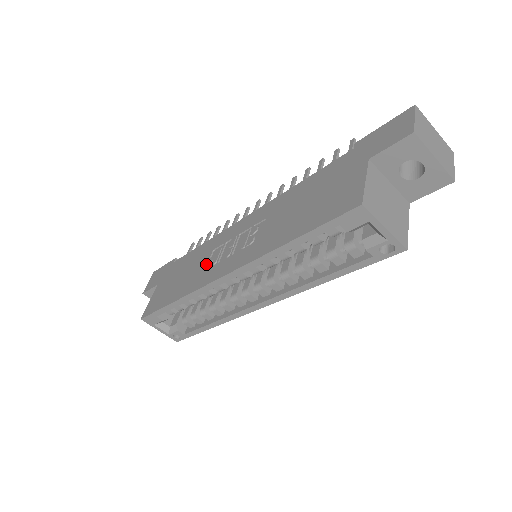
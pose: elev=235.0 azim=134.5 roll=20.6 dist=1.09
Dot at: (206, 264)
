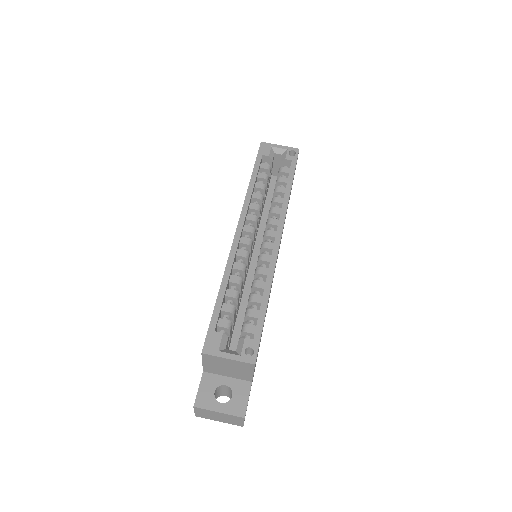
Dot at: occluded
